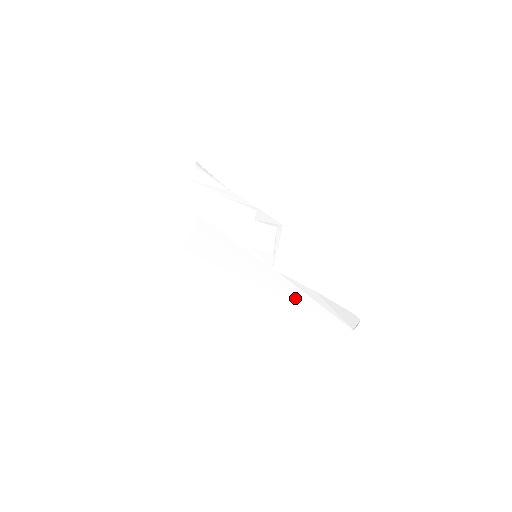
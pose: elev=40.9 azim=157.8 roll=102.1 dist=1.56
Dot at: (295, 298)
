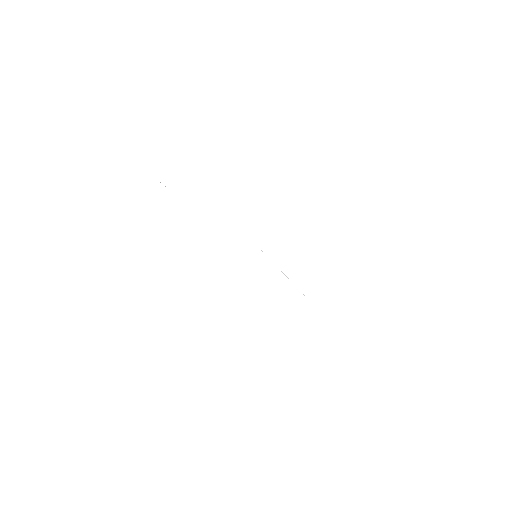
Dot at: occluded
